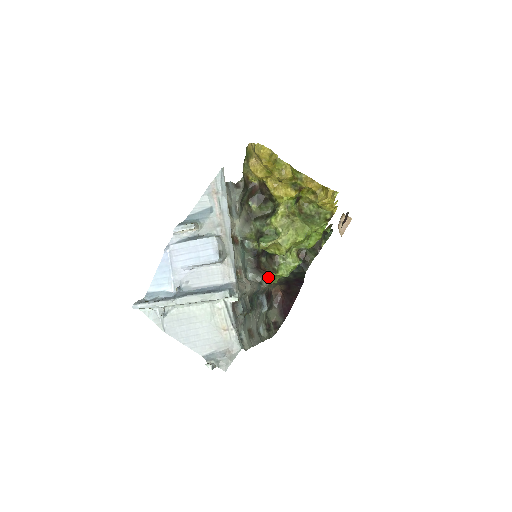
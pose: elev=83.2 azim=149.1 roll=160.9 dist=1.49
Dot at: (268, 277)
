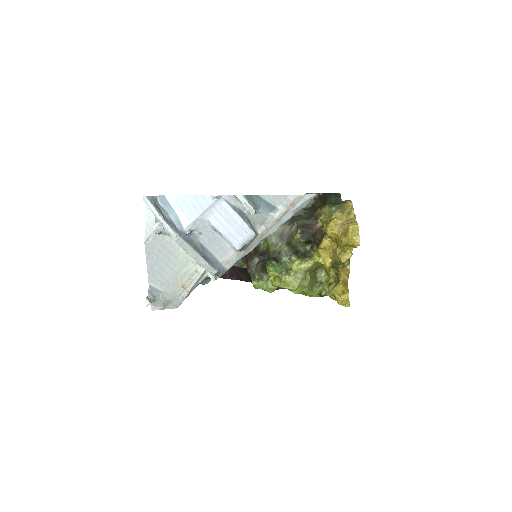
Dot at: (242, 264)
